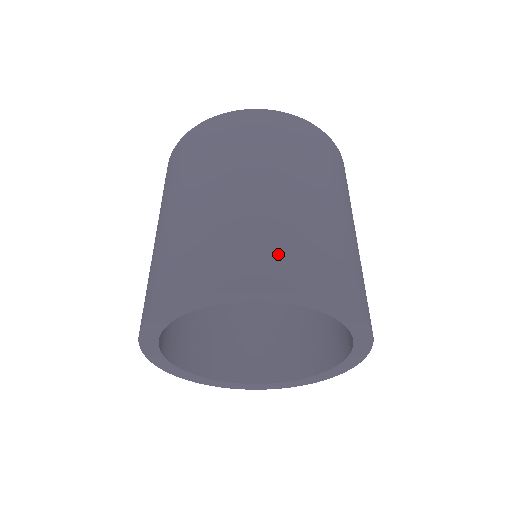
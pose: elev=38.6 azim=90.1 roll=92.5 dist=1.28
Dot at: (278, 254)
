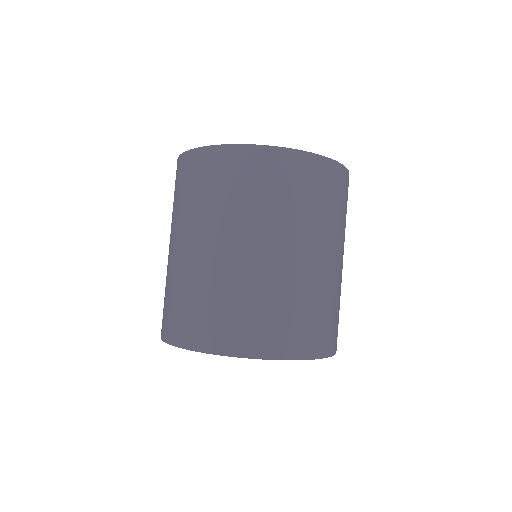
Dot at: (199, 320)
